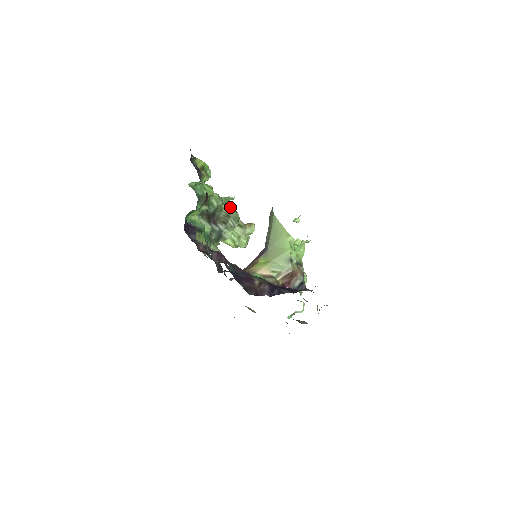
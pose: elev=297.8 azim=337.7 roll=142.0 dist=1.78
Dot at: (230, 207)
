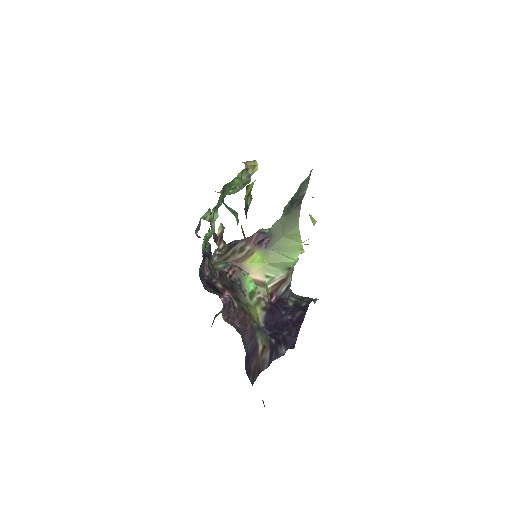
Dot at: (246, 172)
